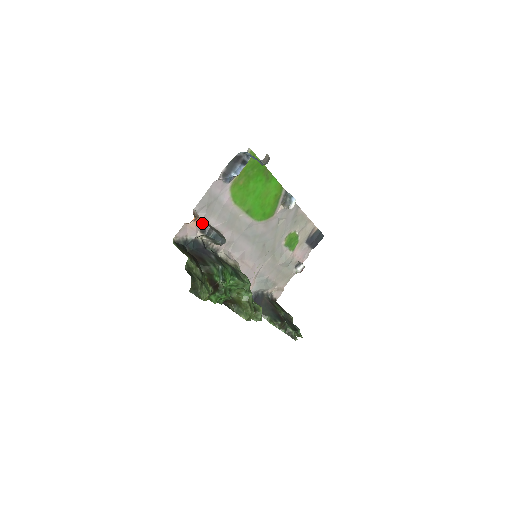
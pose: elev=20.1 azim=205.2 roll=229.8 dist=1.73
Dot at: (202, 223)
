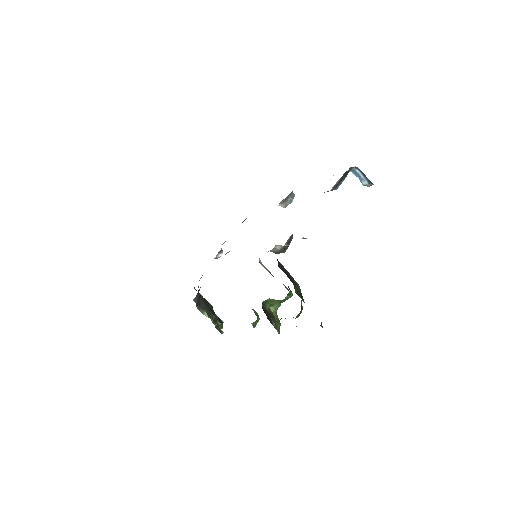
Dot at: occluded
